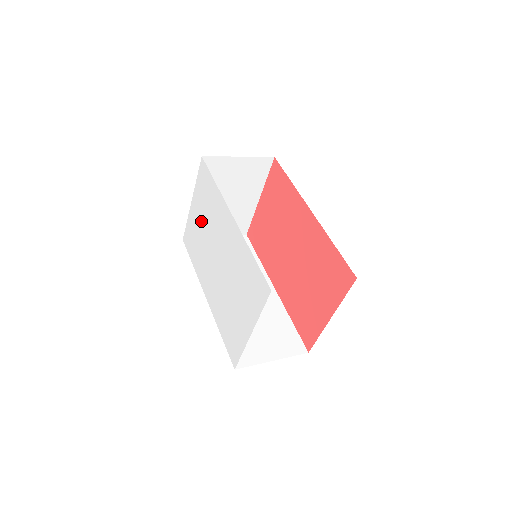
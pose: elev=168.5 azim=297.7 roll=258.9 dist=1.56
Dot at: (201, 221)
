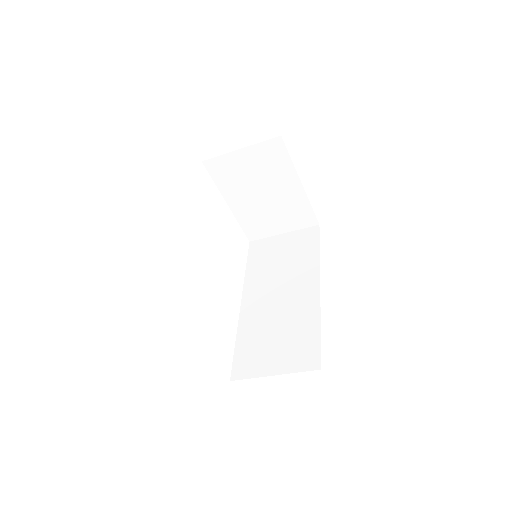
Dot at: occluded
